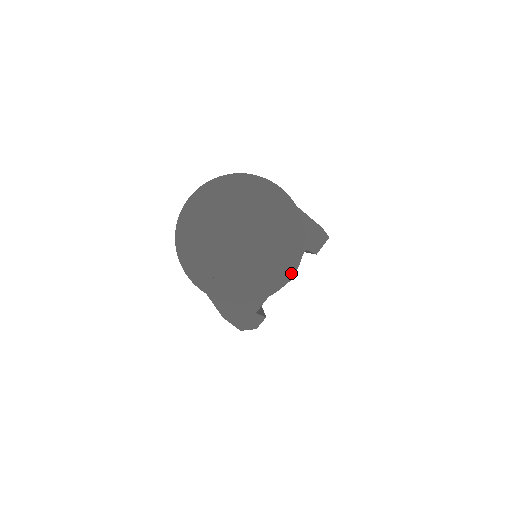
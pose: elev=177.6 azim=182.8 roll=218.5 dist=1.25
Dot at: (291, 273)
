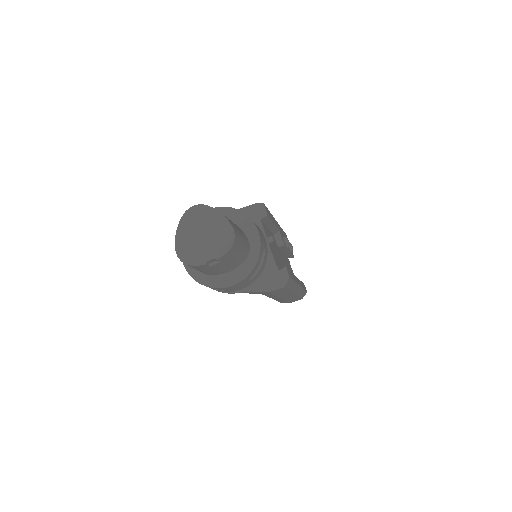
Dot at: (255, 230)
